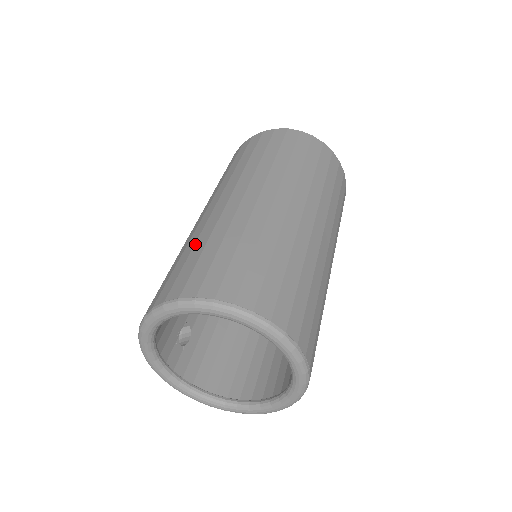
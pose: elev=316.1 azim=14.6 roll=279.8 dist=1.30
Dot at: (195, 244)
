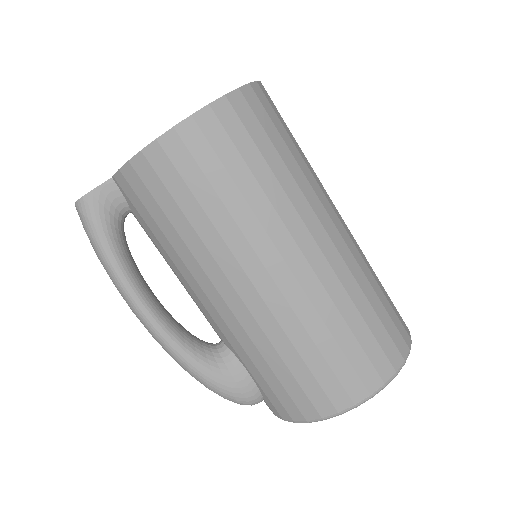
Dot at: (331, 331)
